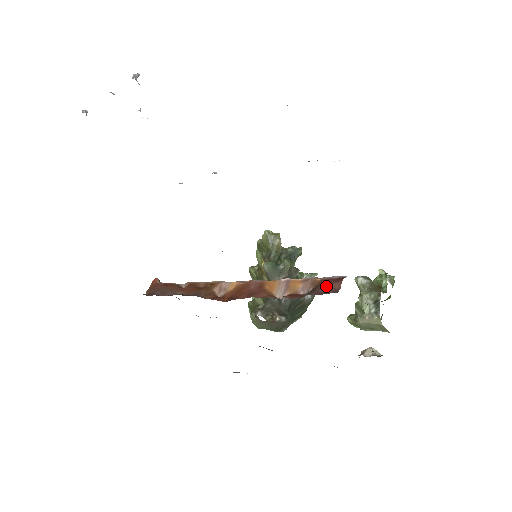
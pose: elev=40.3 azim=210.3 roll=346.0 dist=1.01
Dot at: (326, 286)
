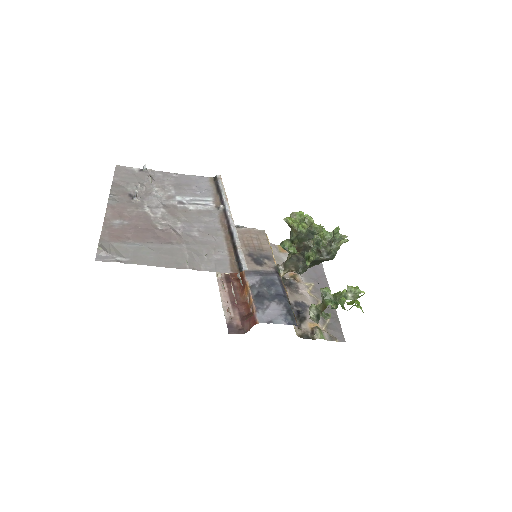
Dot at: (249, 322)
